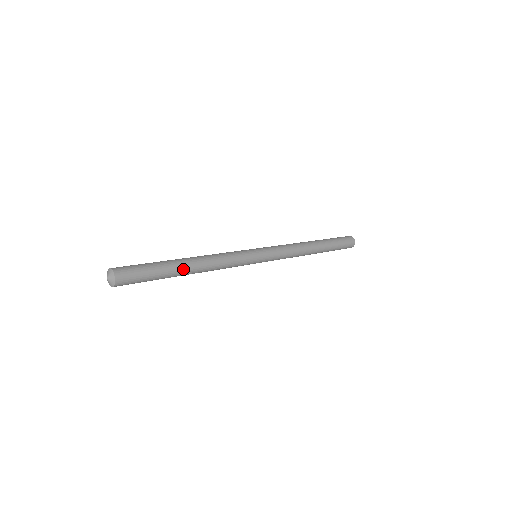
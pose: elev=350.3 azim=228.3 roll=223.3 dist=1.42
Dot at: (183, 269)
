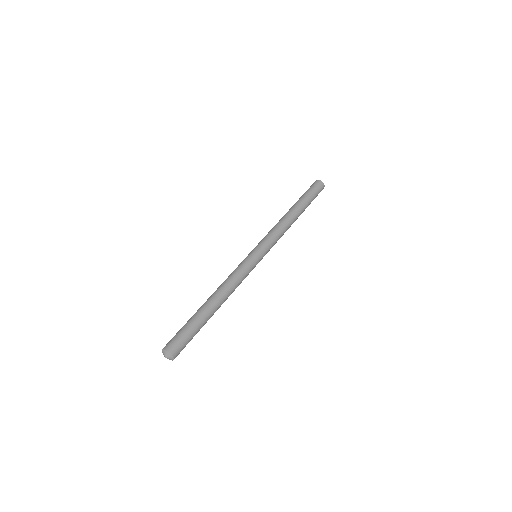
Dot at: (213, 312)
